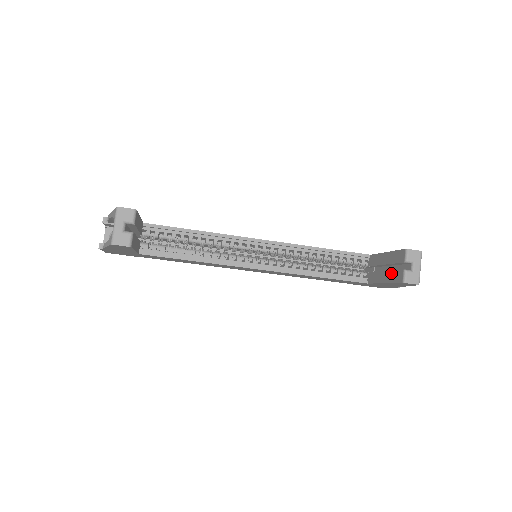
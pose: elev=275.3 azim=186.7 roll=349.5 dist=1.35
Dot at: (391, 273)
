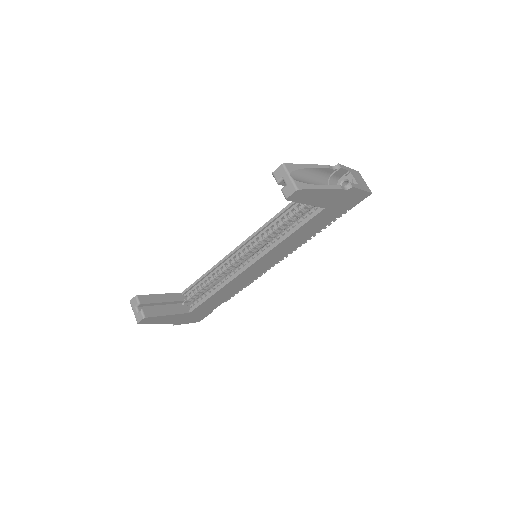
Dot at: occluded
